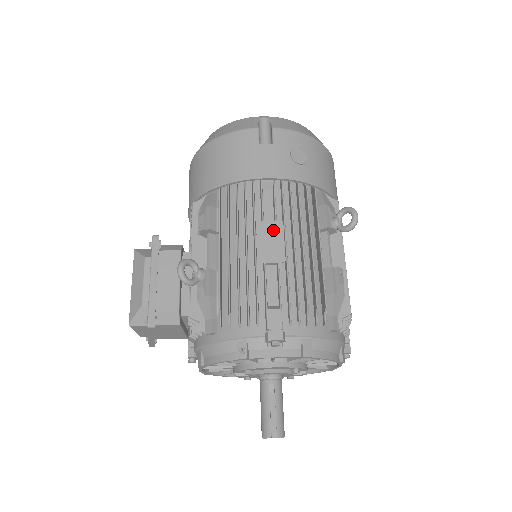
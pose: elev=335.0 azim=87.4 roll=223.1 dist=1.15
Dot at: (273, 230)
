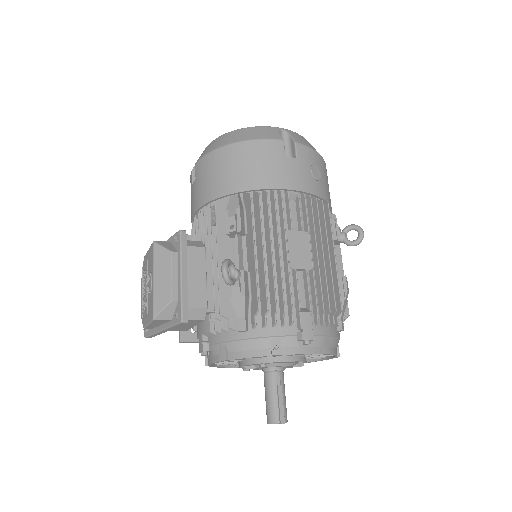
Dot at: (301, 239)
